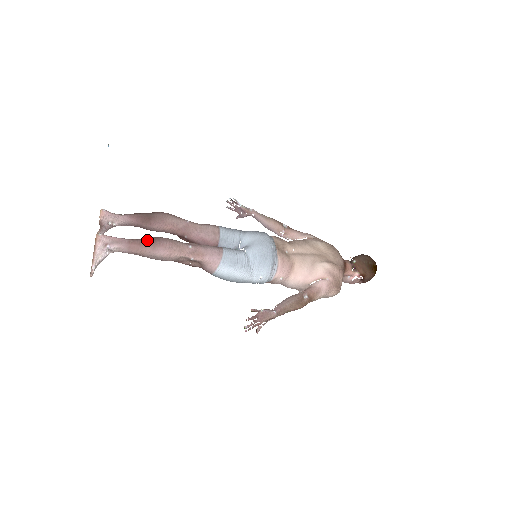
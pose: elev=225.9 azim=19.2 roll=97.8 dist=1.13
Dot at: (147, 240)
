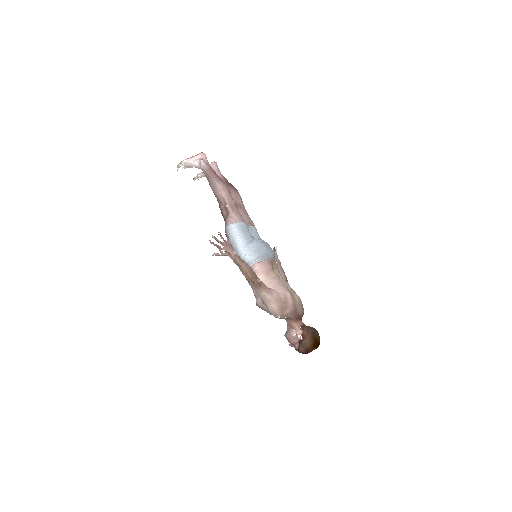
Dot at: occluded
